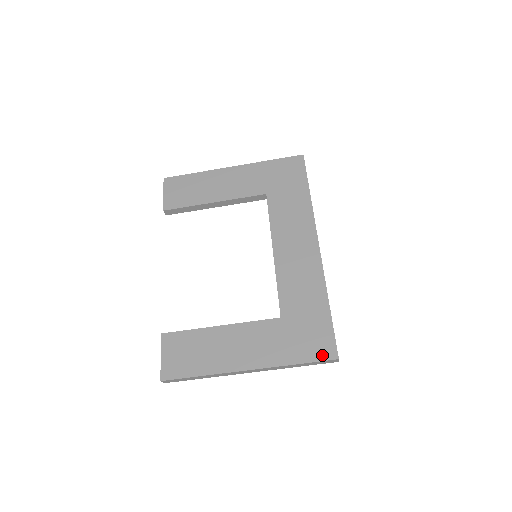
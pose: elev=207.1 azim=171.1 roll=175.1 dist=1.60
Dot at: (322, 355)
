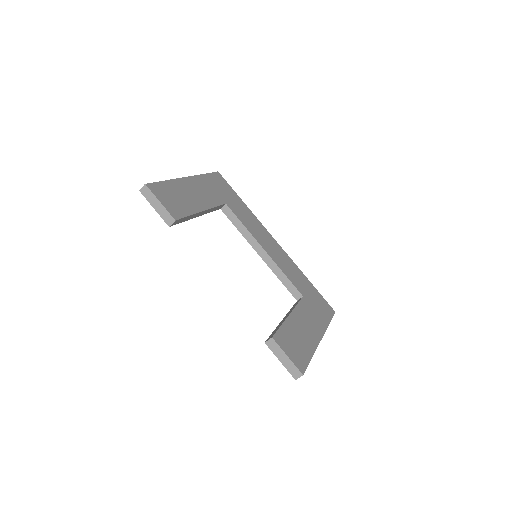
Dot at: (331, 313)
